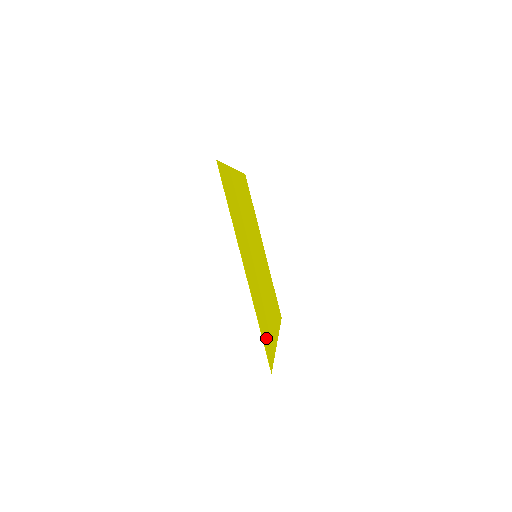
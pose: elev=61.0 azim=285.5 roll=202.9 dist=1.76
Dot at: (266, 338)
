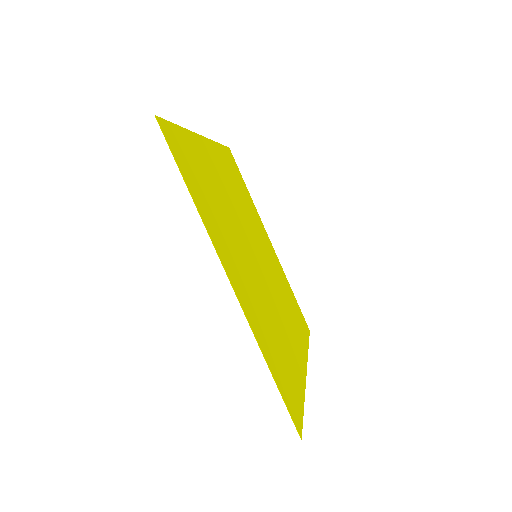
Dot at: (285, 381)
